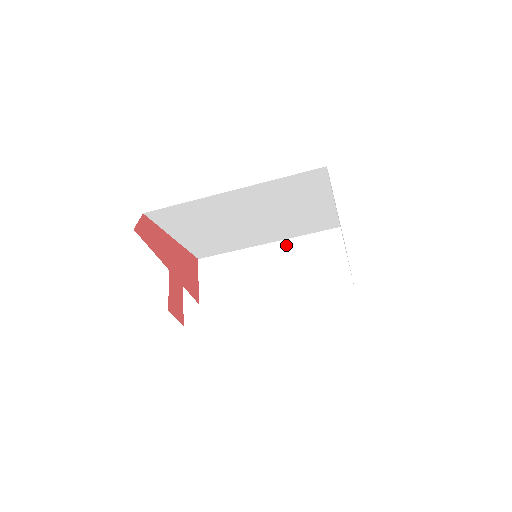
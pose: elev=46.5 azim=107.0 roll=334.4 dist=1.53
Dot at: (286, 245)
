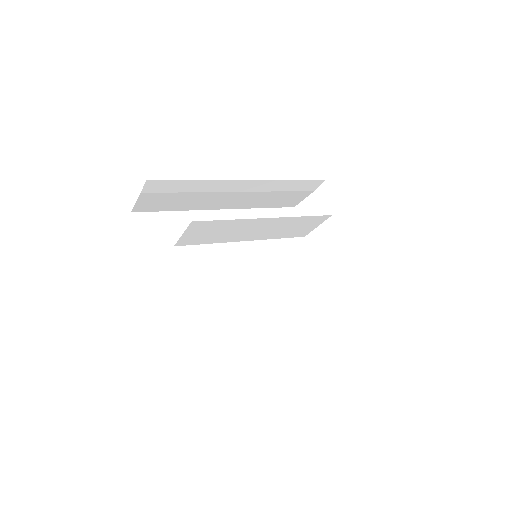
Dot at: (282, 221)
